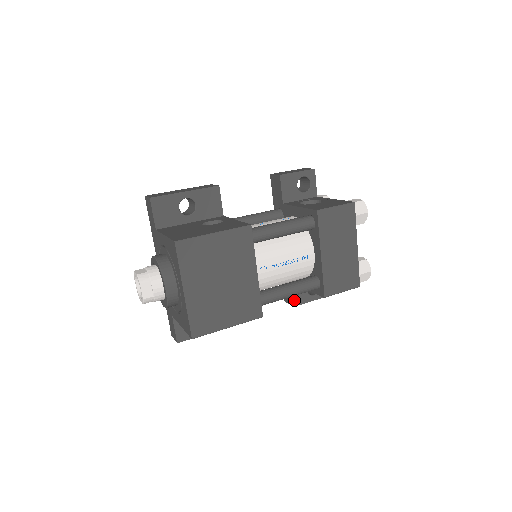
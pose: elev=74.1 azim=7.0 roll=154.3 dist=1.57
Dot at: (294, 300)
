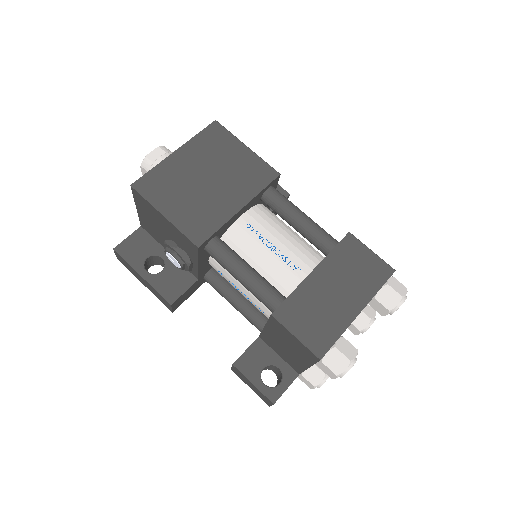
Dot at: (241, 358)
